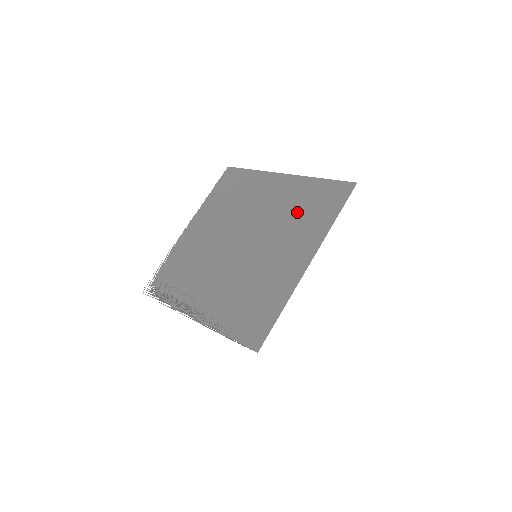
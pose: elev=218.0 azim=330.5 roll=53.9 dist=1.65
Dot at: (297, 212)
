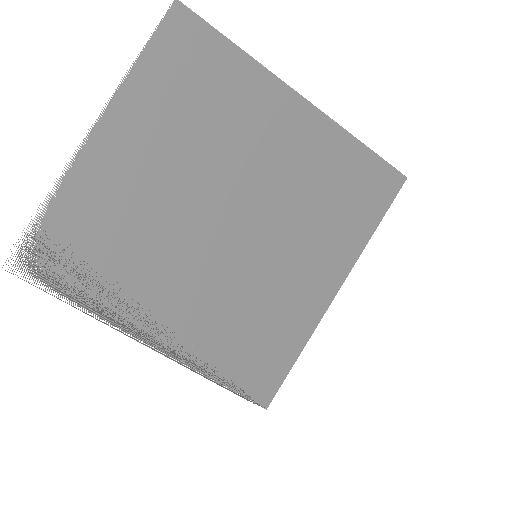
Dot at: (322, 195)
